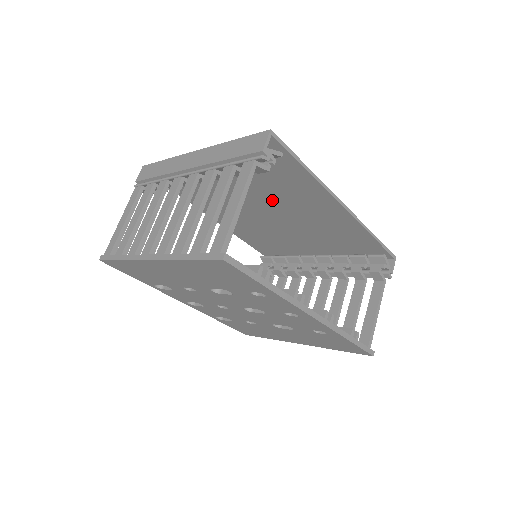
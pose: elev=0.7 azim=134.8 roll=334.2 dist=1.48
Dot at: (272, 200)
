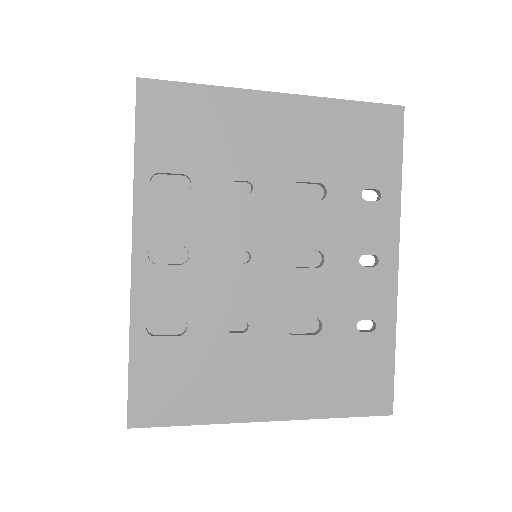
Dot at: occluded
